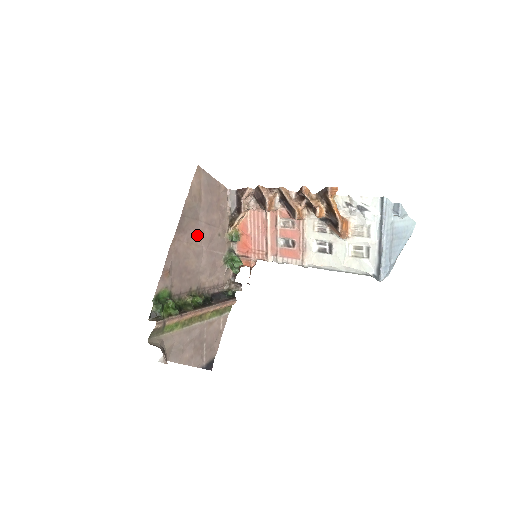
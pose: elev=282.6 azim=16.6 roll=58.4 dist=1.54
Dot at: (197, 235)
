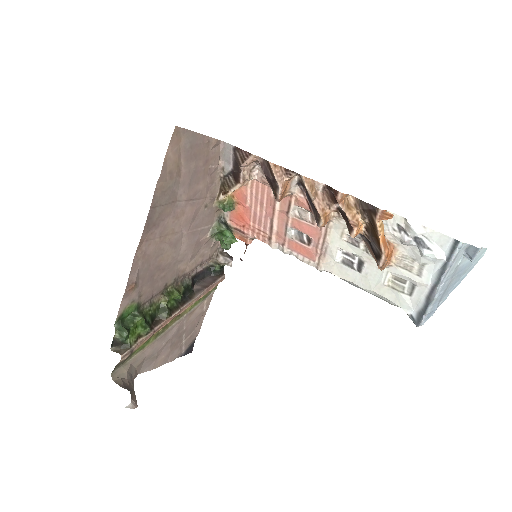
Dot at: (174, 221)
